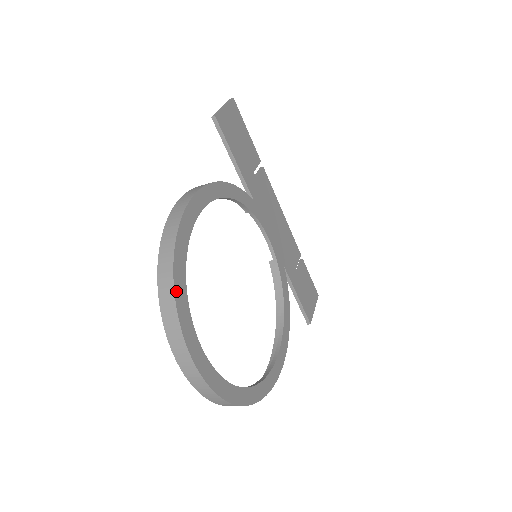
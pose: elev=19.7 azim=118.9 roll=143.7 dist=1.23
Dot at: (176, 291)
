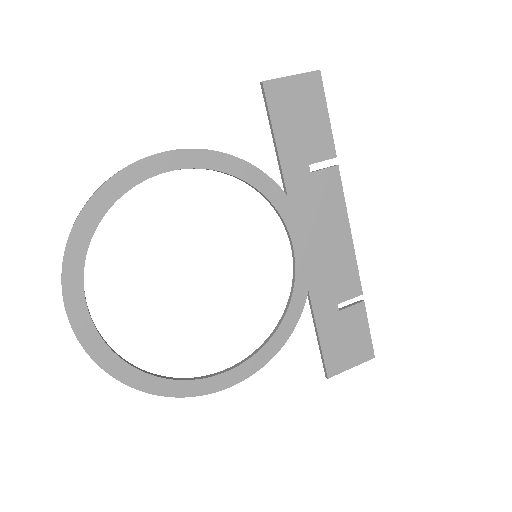
Dot at: (76, 229)
